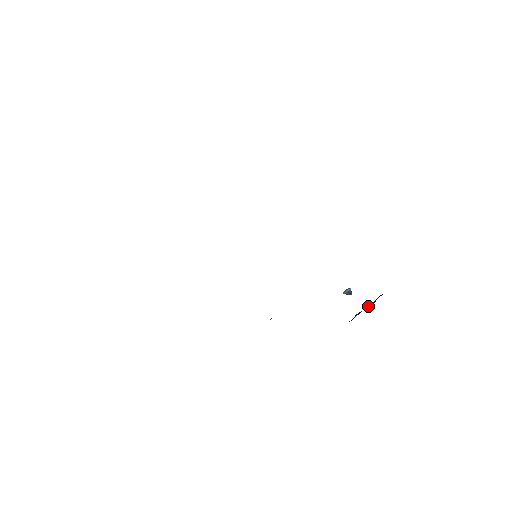
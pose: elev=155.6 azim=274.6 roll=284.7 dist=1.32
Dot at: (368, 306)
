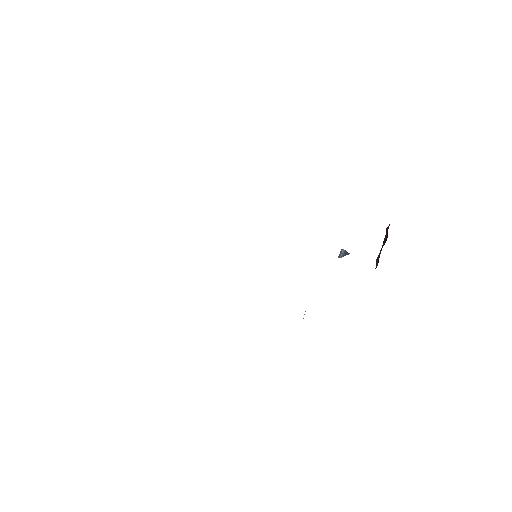
Dot at: (383, 244)
